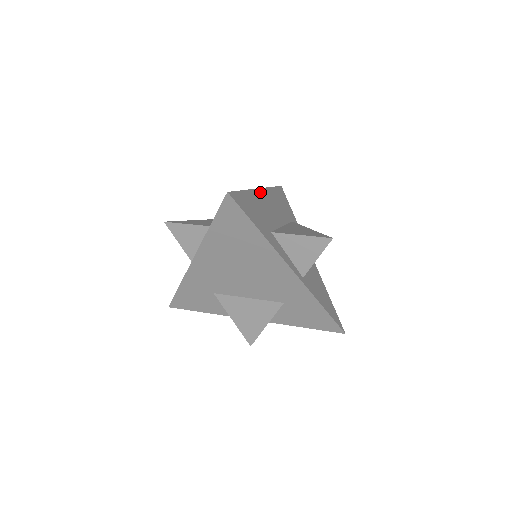
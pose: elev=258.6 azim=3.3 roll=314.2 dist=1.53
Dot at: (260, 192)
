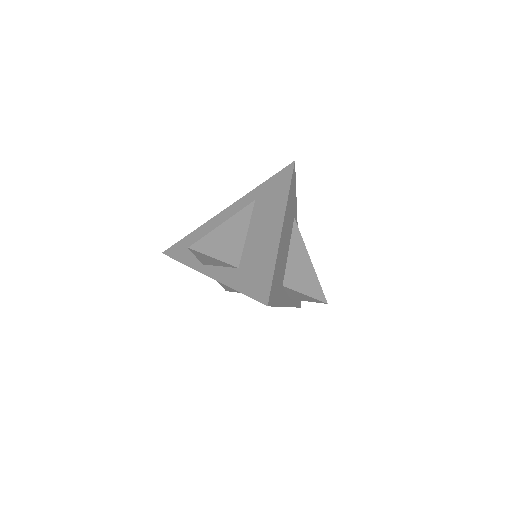
Dot at: (282, 232)
